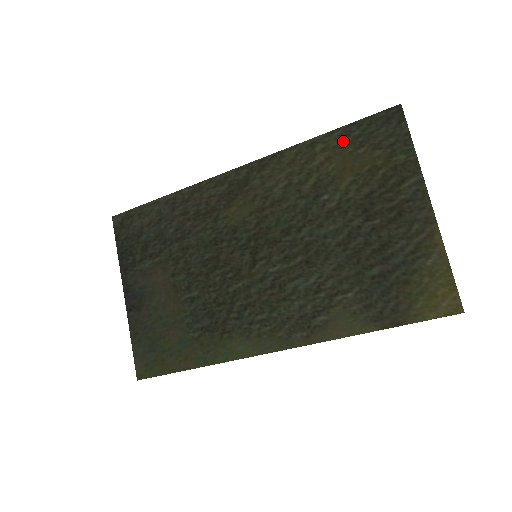
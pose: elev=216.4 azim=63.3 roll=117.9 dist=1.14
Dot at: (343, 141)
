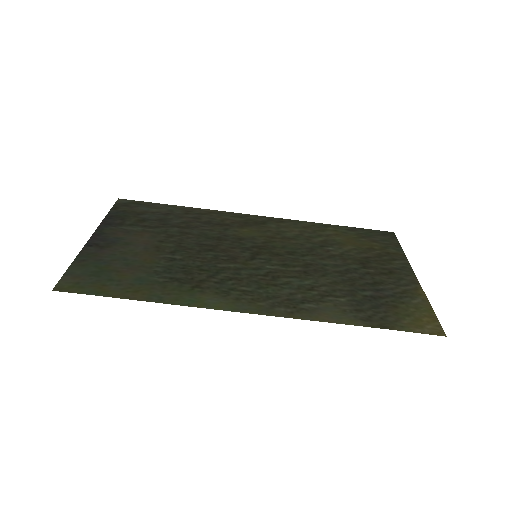
Dot at: (350, 232)
